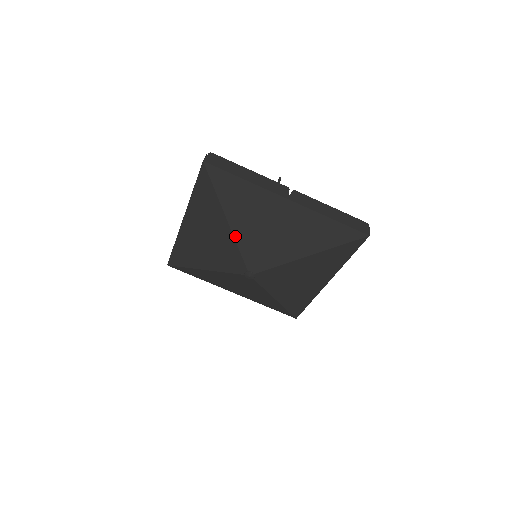
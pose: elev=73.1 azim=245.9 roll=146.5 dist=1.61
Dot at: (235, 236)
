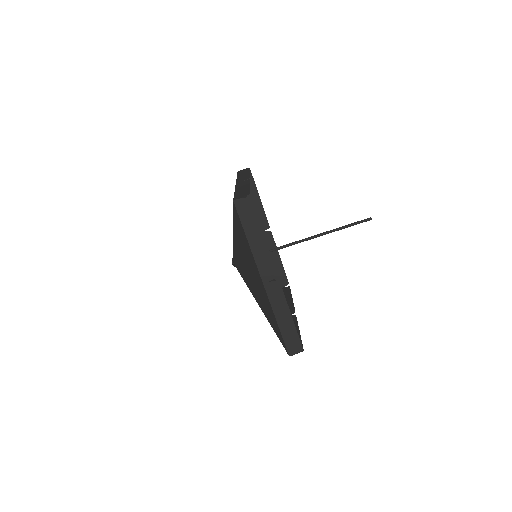
Dot at: (234, 244)
